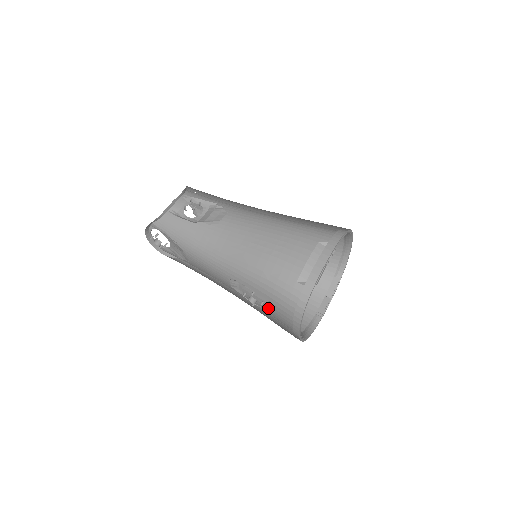
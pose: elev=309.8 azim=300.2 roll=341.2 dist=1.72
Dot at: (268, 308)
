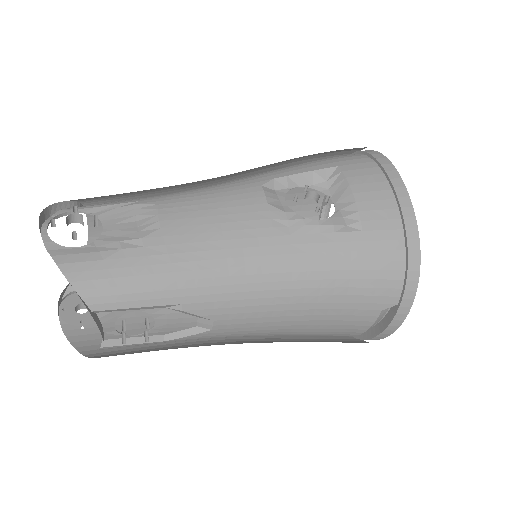
Dot at: (338, 213)
